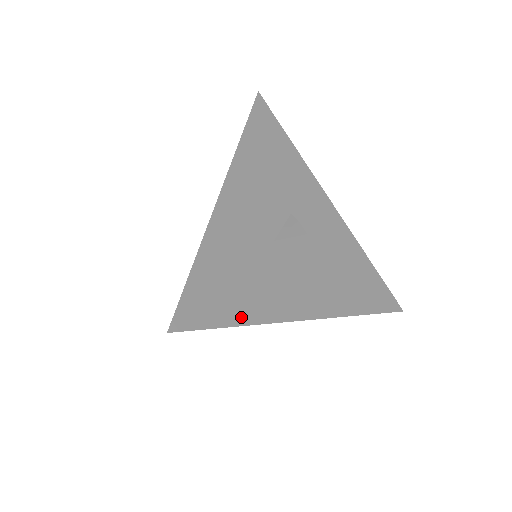
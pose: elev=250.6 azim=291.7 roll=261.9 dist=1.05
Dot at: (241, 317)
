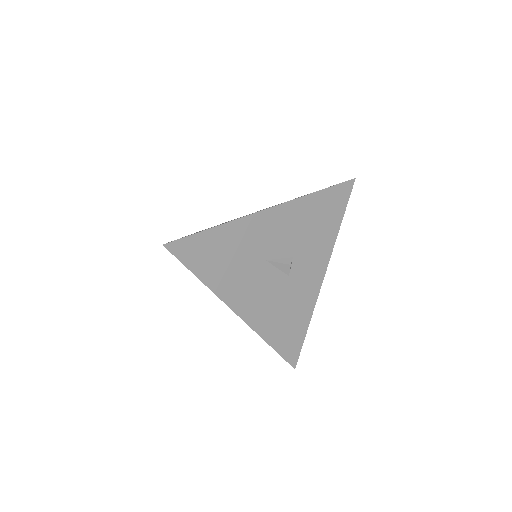
Dot at: (204, 276)
